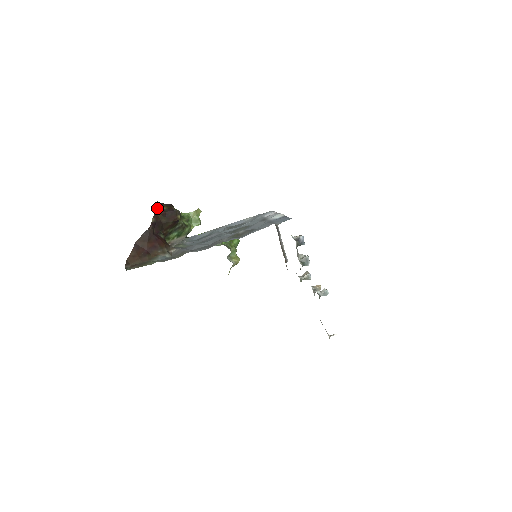
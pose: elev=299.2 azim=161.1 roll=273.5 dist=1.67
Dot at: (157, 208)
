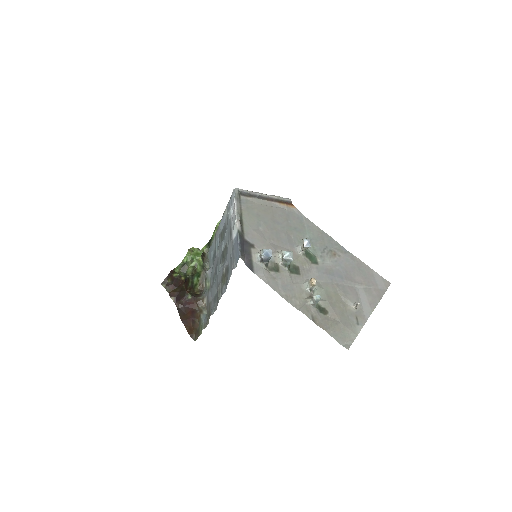
Dot at: (166, 289)
